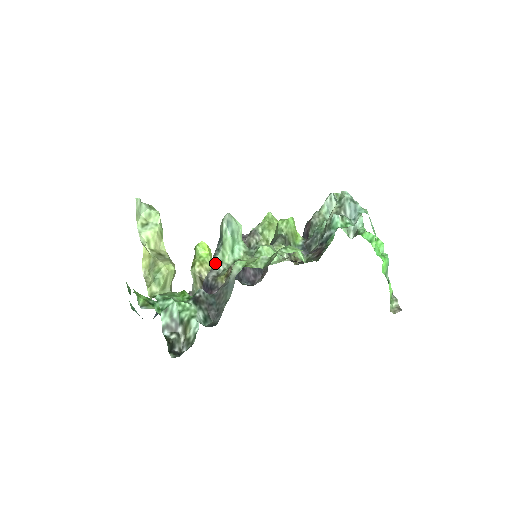
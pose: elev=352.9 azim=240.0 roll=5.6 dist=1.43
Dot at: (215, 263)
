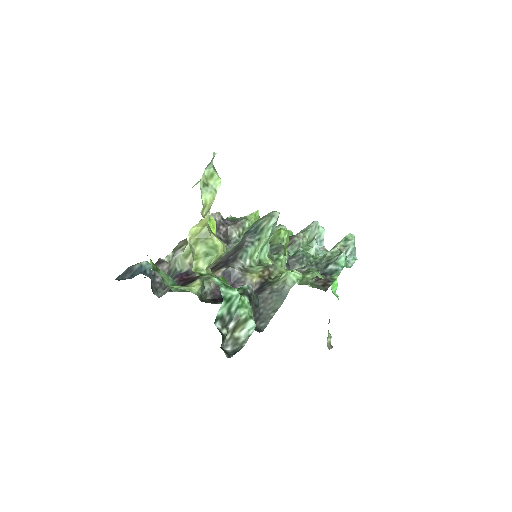
Dot at: (244, 255)
